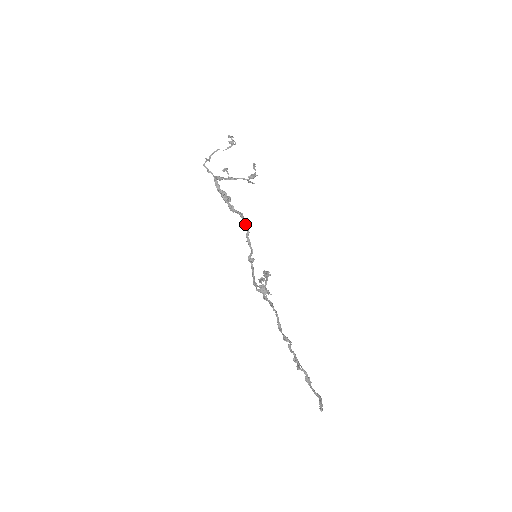
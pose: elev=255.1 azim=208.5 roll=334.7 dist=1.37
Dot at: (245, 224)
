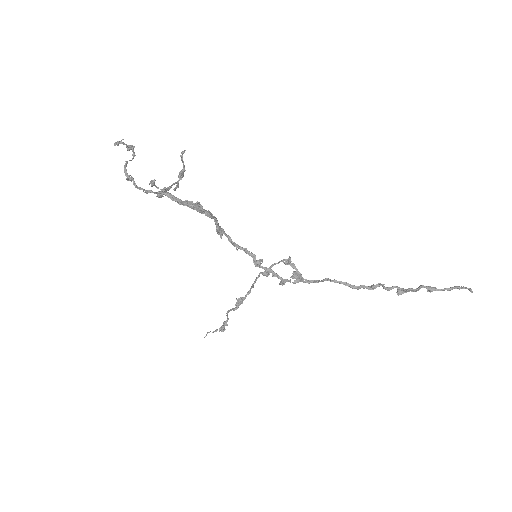
Dot at: (221, 230)
